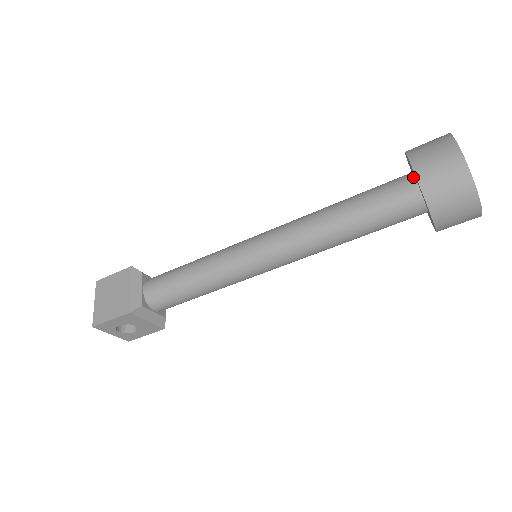
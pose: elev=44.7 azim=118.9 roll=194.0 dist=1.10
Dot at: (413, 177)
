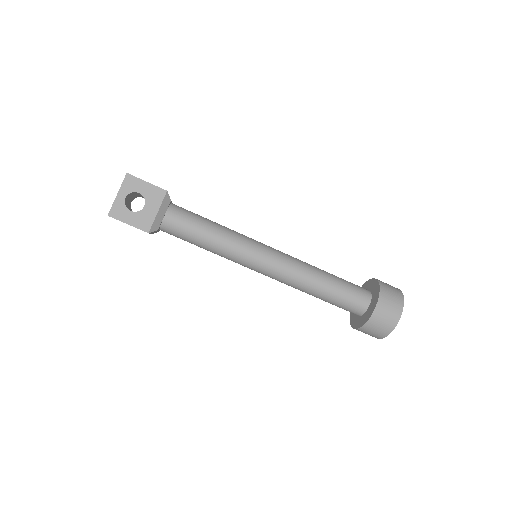
Dot at: occluded
